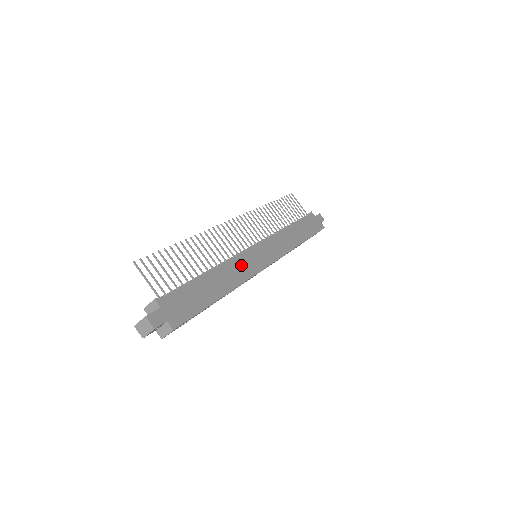
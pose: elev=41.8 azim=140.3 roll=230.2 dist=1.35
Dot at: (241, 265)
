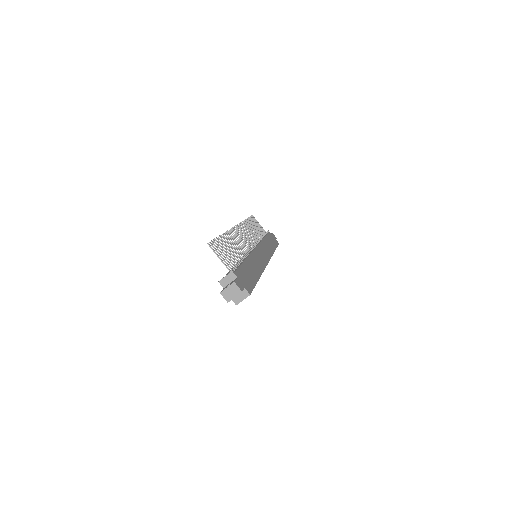
Dot at: (257, 259)
